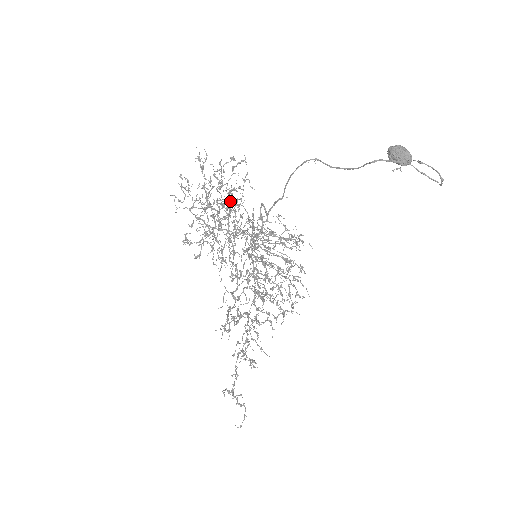
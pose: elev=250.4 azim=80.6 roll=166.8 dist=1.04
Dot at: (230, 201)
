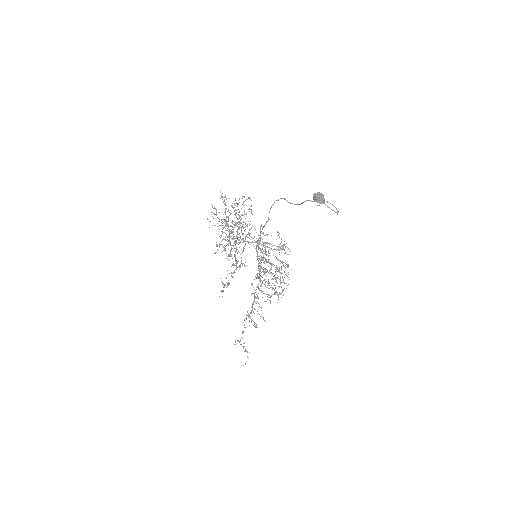
Dot at: (238, 222)
